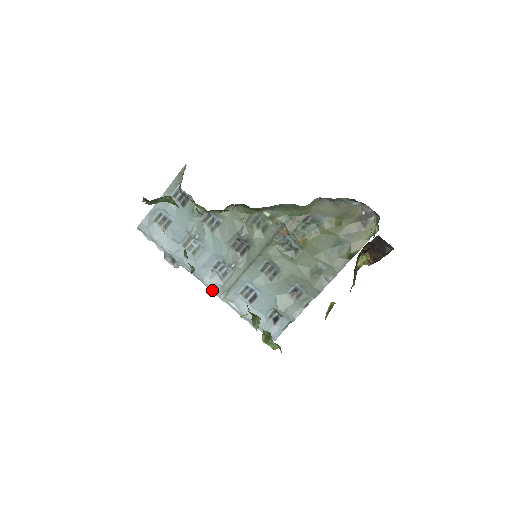
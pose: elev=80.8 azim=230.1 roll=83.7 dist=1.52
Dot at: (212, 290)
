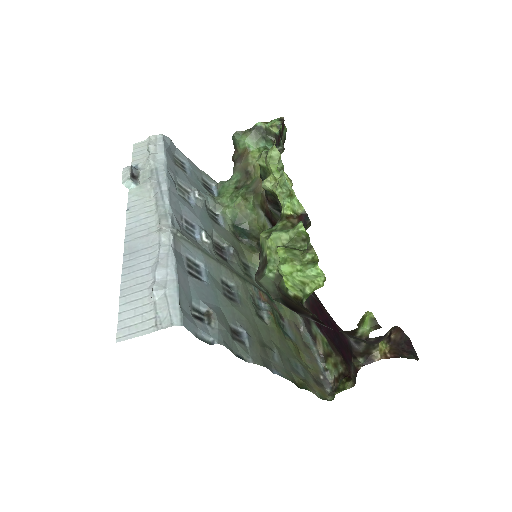
Dot at: (165, 217)
